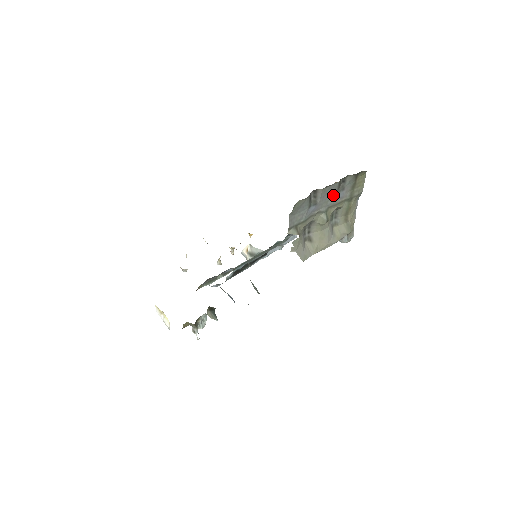
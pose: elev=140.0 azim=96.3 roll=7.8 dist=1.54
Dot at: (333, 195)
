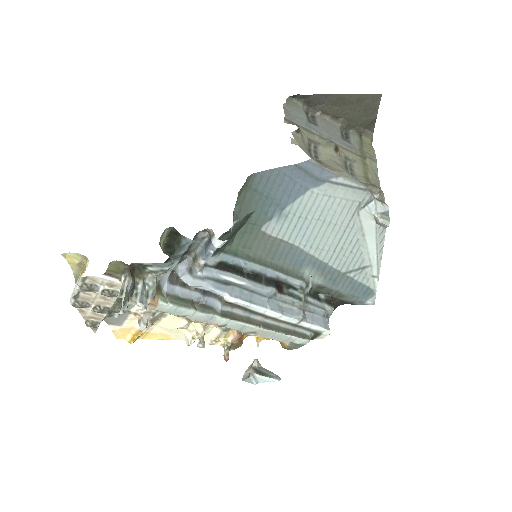
Dot at: (337, 137)
